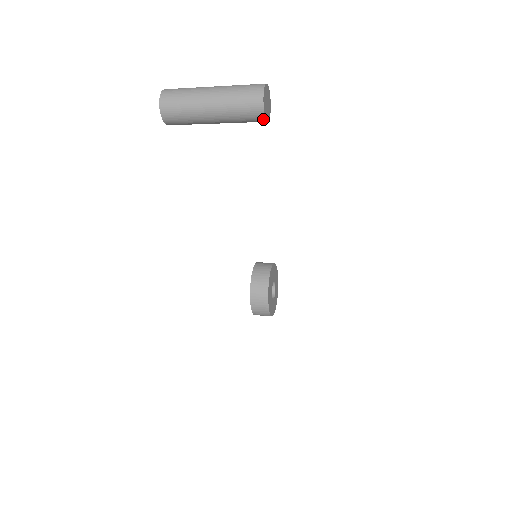
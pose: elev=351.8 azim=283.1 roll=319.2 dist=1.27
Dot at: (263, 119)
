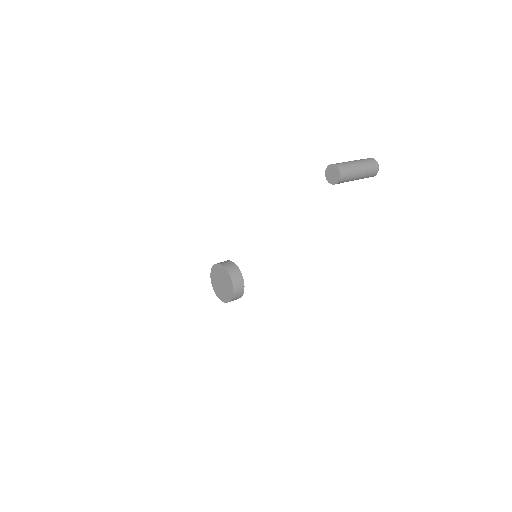
Dot at: (373, 176)
